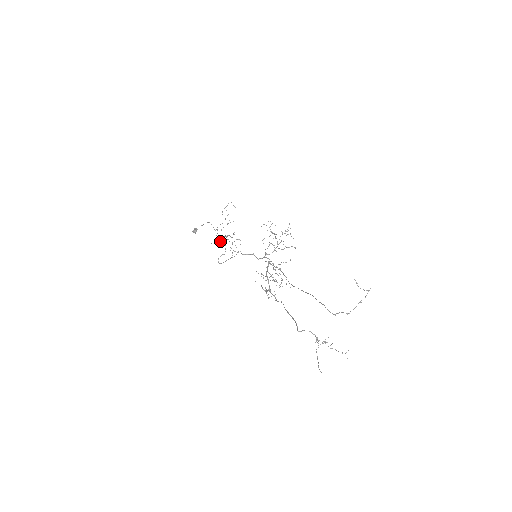
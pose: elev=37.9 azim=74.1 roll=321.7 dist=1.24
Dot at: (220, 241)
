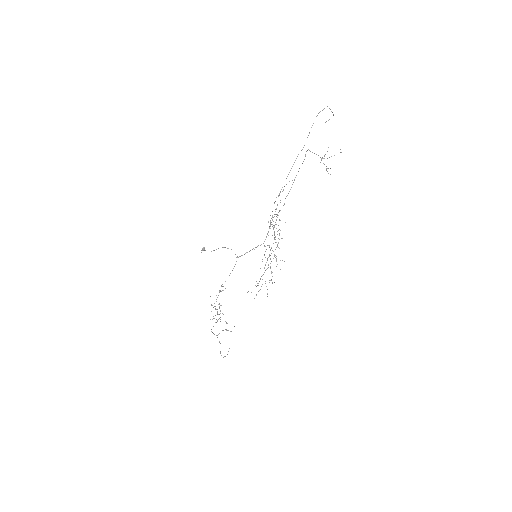
Dot at: occluded
